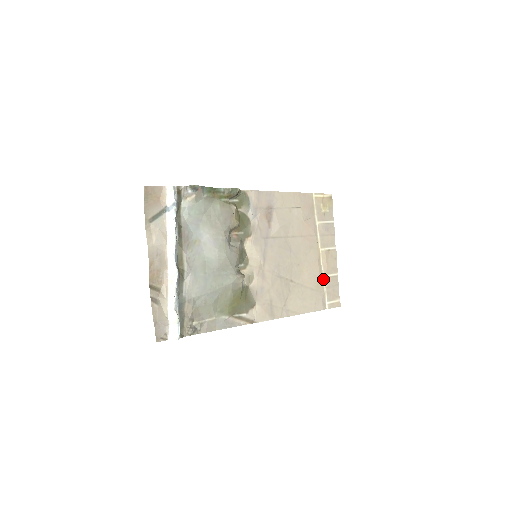
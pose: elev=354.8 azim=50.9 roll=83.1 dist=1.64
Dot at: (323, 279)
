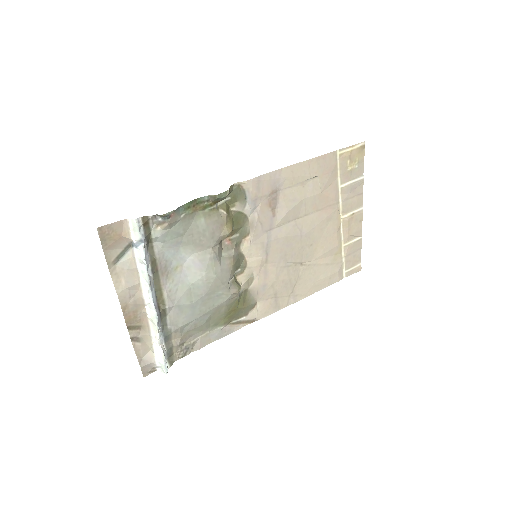
Dot at: (342, 248)
